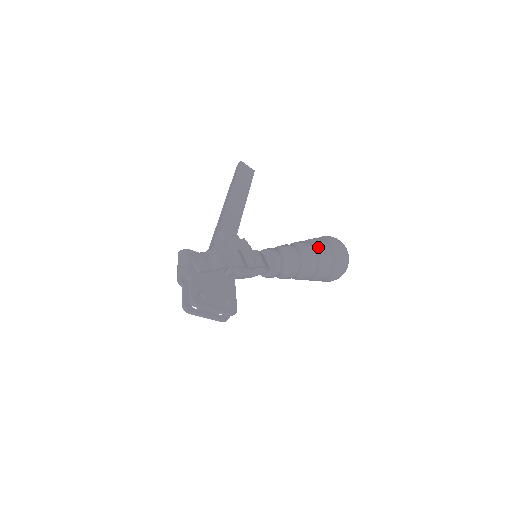
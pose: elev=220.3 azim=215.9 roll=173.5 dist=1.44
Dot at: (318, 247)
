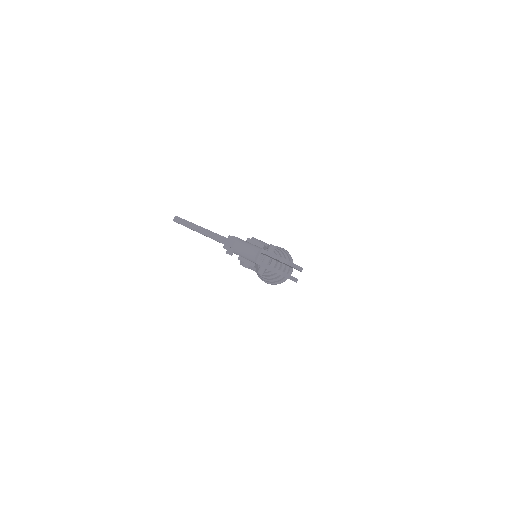
Dot at: occluded
